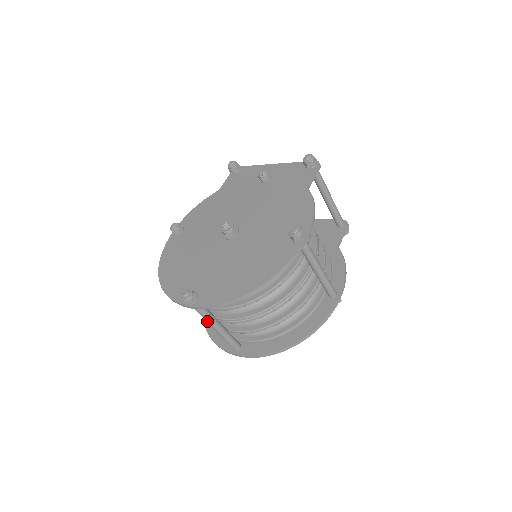
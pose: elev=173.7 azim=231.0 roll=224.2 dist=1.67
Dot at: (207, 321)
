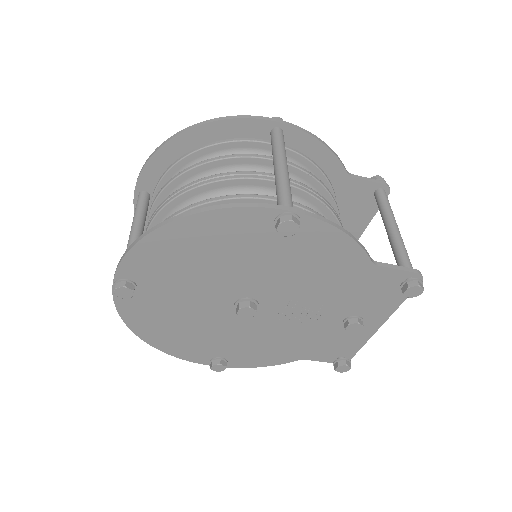
Dot at: (134, 219)
